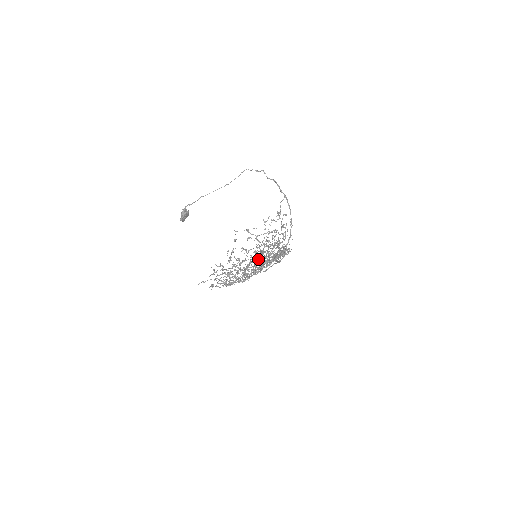
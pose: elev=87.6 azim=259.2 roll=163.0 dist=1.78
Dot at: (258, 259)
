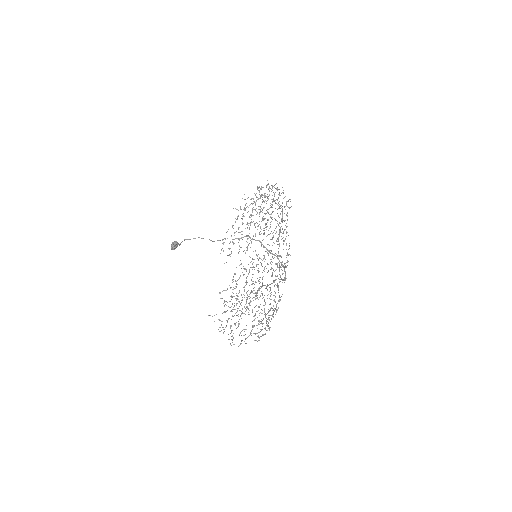
Dot at: (260, 210)
